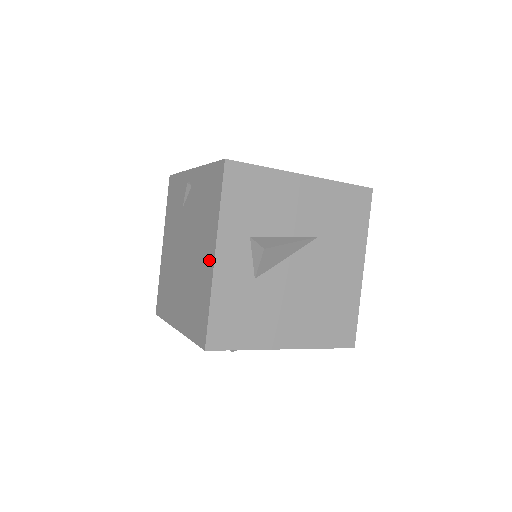
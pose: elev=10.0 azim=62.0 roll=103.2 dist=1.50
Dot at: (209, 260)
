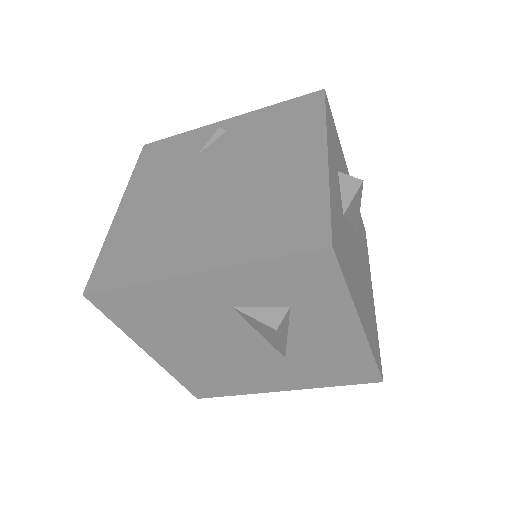
Dot at: (311, 161)
